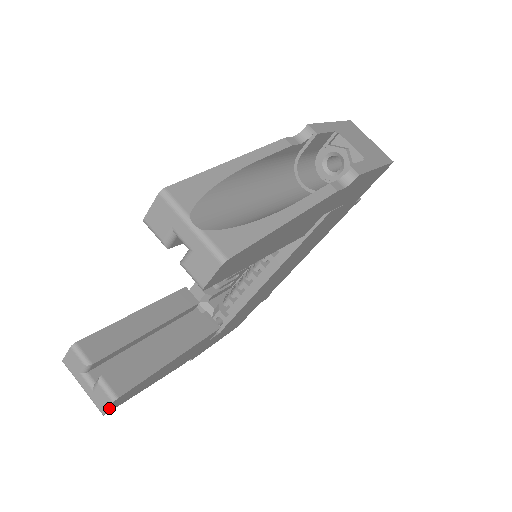
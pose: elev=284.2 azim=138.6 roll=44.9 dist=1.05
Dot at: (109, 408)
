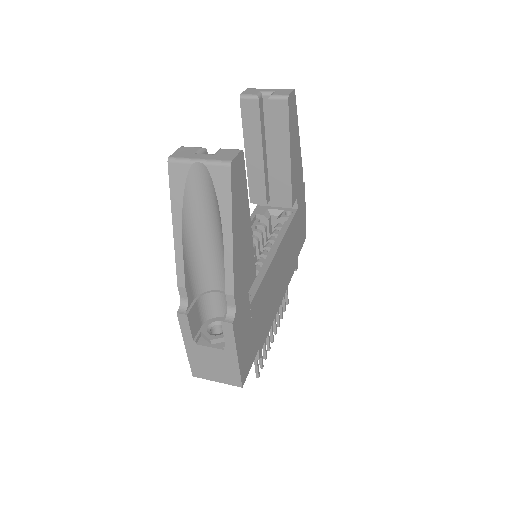
Dot at: (236, 158)
